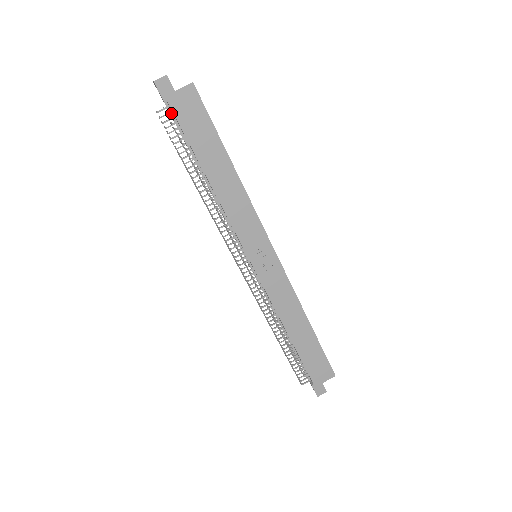
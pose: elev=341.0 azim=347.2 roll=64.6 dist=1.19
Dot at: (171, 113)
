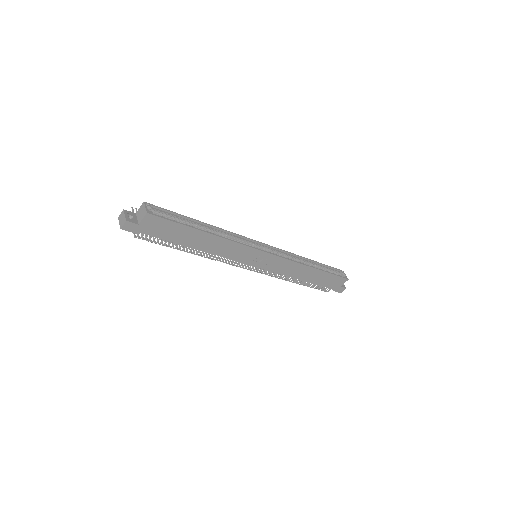
Dot at: occluded
